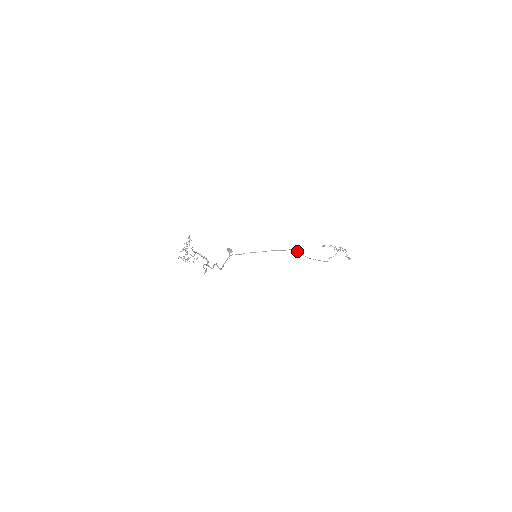
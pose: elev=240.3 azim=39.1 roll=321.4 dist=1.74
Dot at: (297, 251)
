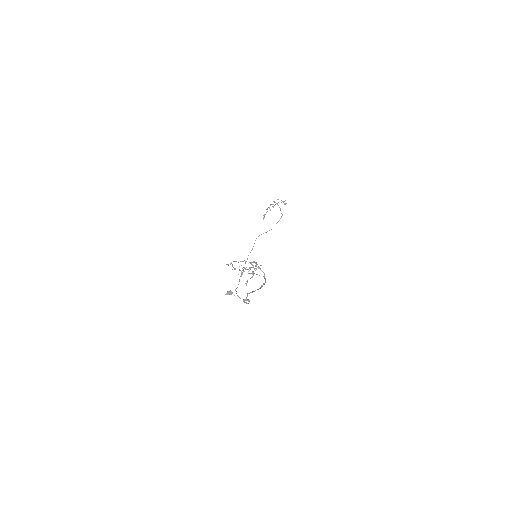
Dot at: occluded
